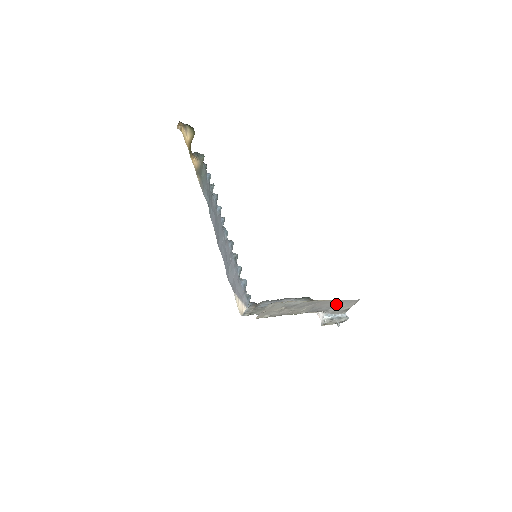
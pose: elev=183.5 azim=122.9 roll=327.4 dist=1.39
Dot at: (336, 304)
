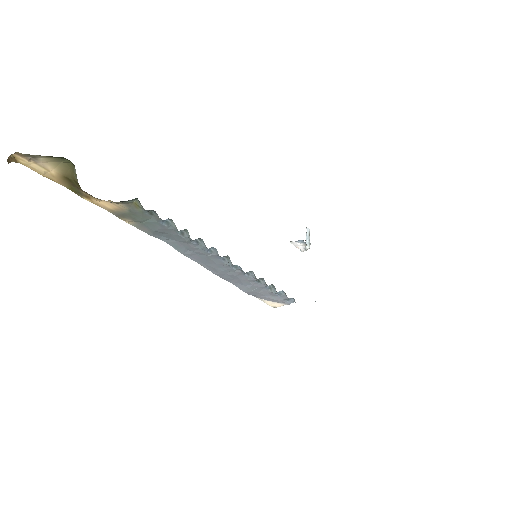
Dot at: occluded
